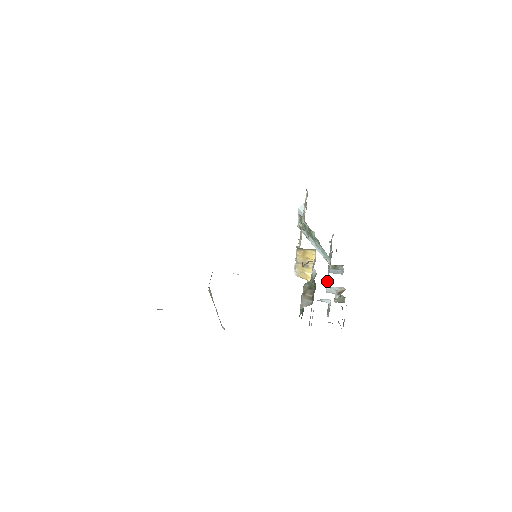
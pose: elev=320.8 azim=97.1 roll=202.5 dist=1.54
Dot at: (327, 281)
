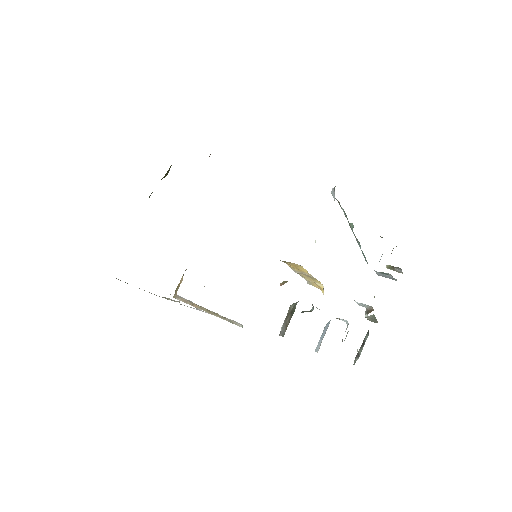
Dot at: occluded
